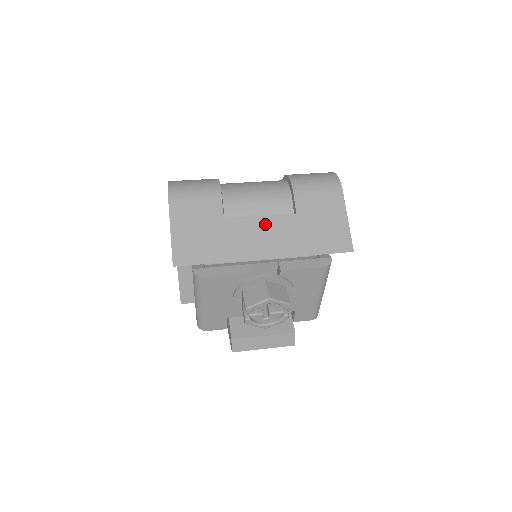
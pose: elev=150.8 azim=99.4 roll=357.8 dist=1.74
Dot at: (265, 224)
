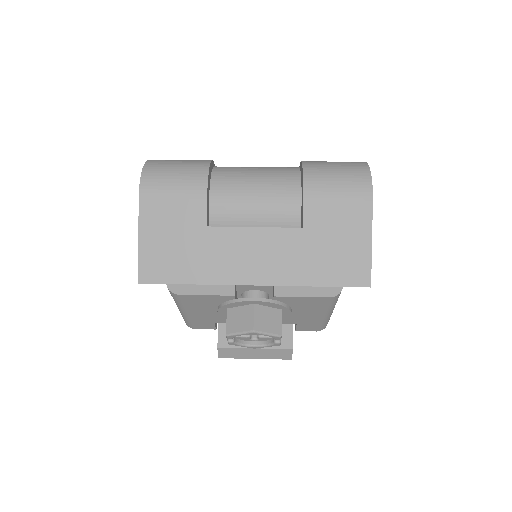
Dot at: (259, 239)
